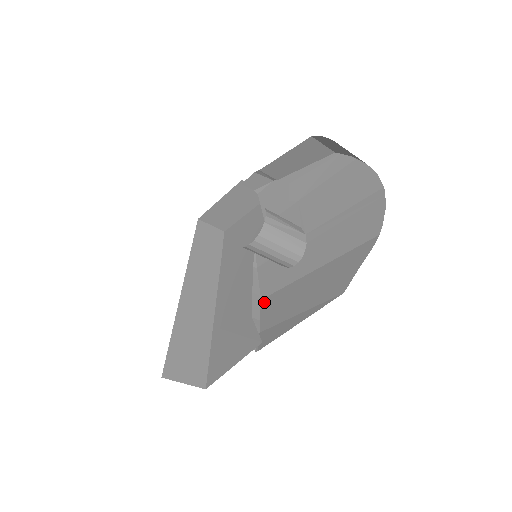
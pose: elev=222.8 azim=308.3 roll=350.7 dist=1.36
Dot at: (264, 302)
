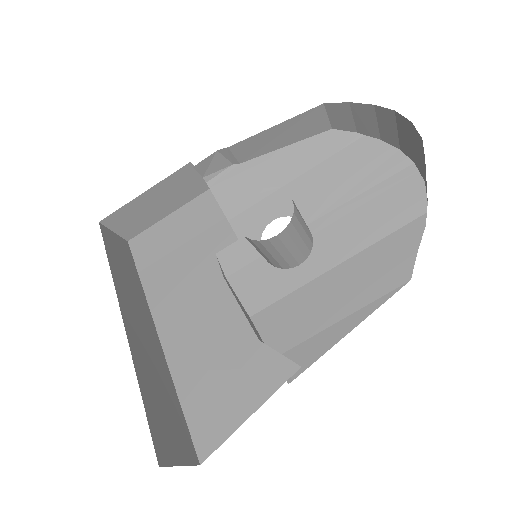
Dot at: (259, 319)
